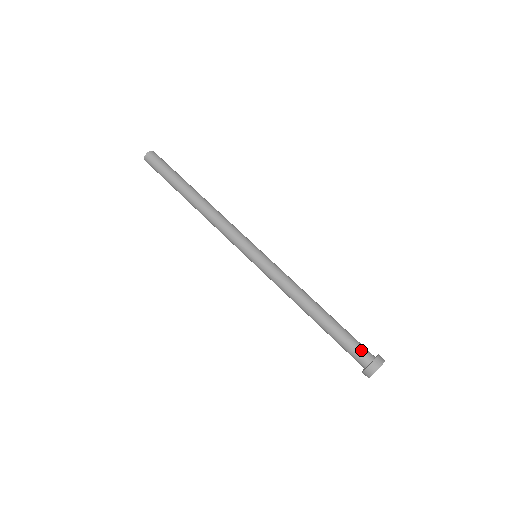
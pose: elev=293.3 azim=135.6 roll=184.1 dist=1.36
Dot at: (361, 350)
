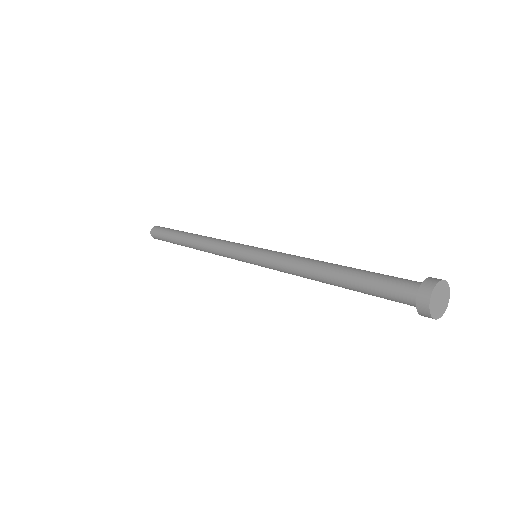
Dot at: occluded
